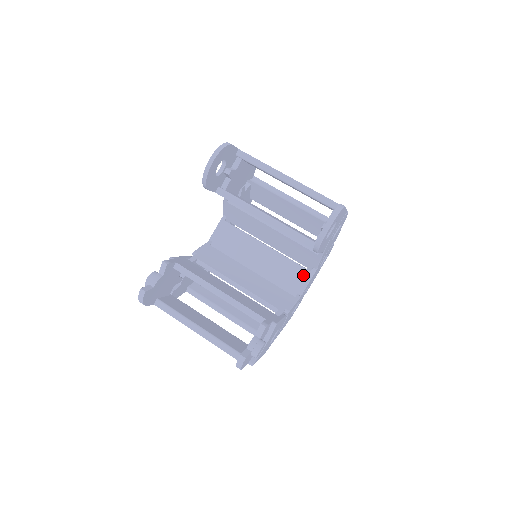
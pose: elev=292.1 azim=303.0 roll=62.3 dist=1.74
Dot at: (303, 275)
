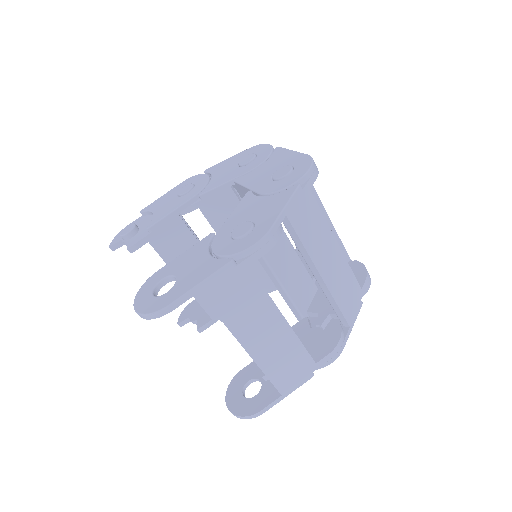
Dot at: occluded
